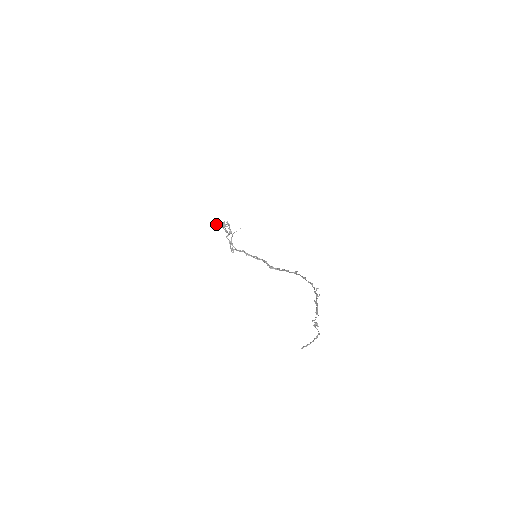
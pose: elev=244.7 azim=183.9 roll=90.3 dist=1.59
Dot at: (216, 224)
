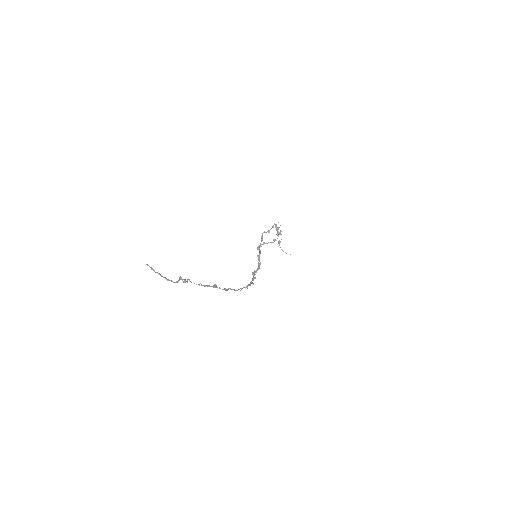
Dot at: (276, 227)
